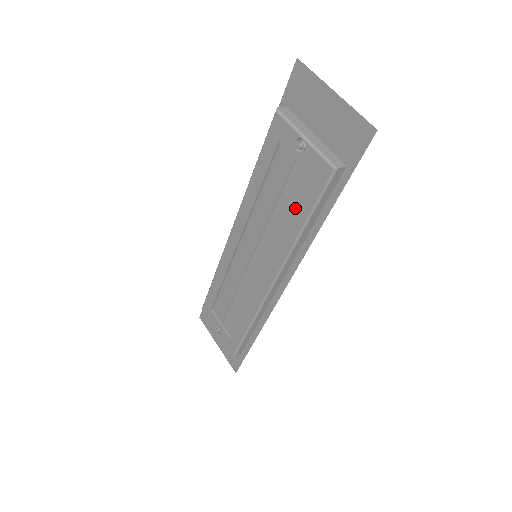
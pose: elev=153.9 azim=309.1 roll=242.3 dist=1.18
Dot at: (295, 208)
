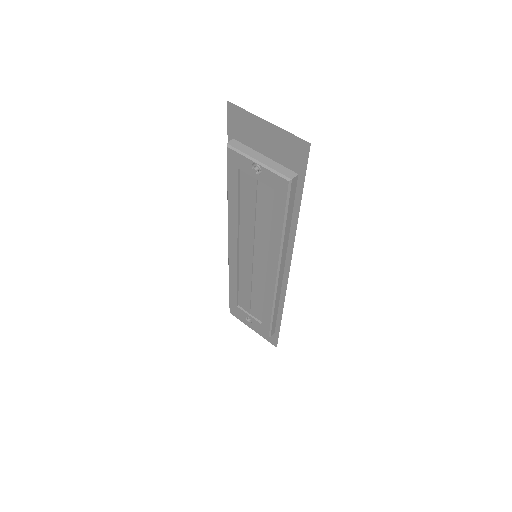
Dot at: (271, 215)
